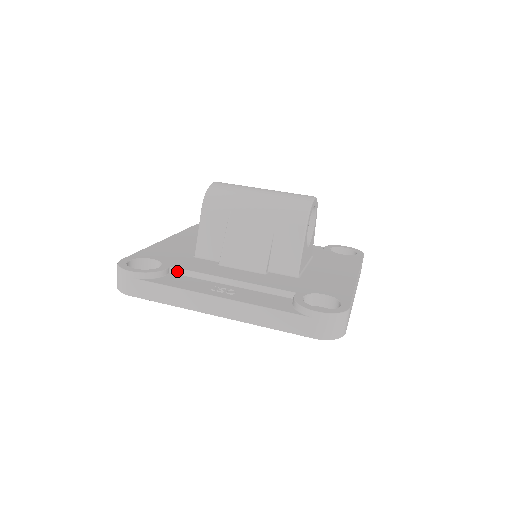
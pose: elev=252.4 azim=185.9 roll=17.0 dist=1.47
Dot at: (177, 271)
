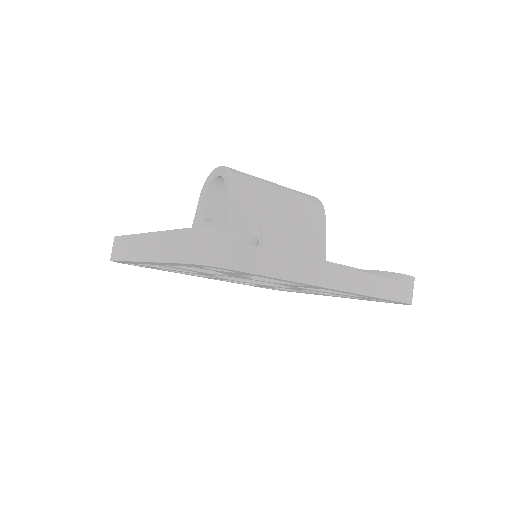
Dot at: occluded
